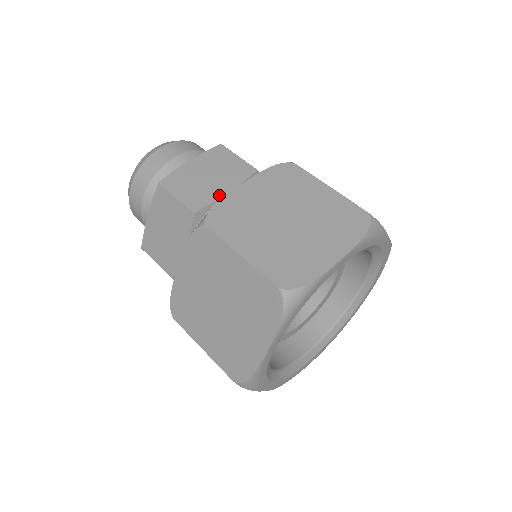
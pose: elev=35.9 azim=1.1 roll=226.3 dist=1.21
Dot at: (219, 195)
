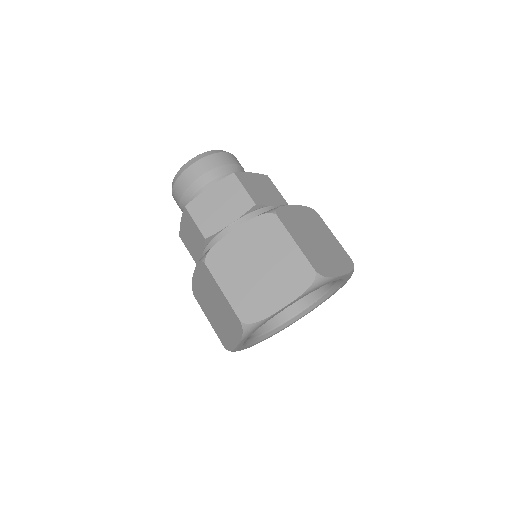
Dot at: (269, 204)
